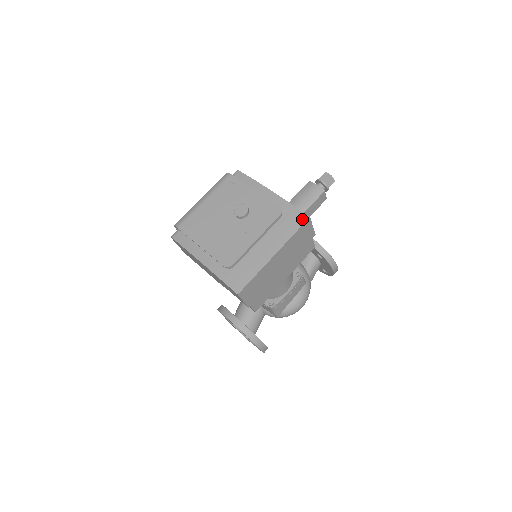
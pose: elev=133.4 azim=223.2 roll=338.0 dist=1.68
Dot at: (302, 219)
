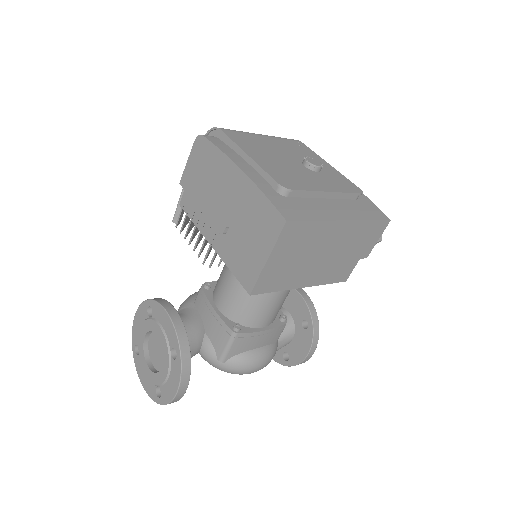
Dot at: (382, 215)
